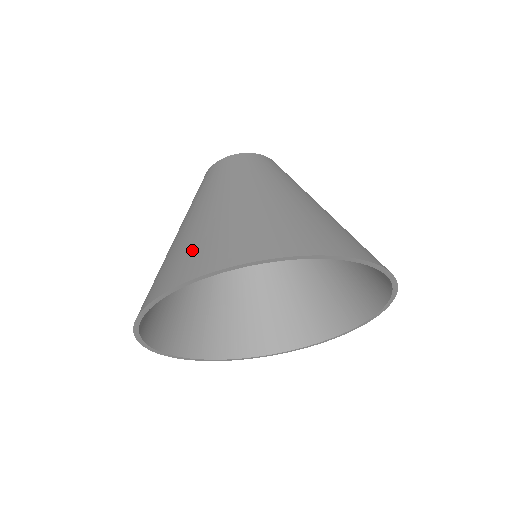
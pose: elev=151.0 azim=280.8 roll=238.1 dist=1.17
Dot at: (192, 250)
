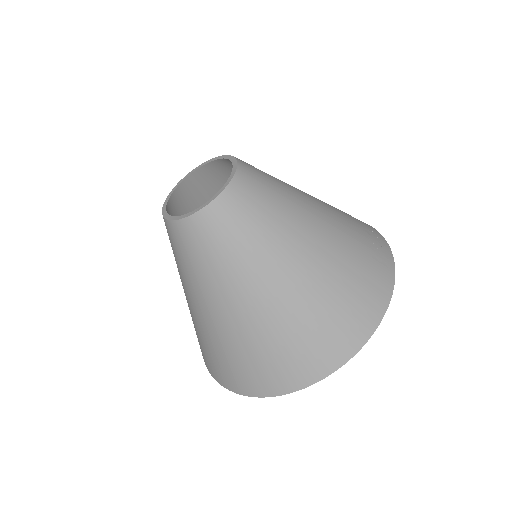
Dot at: (255, 364)
